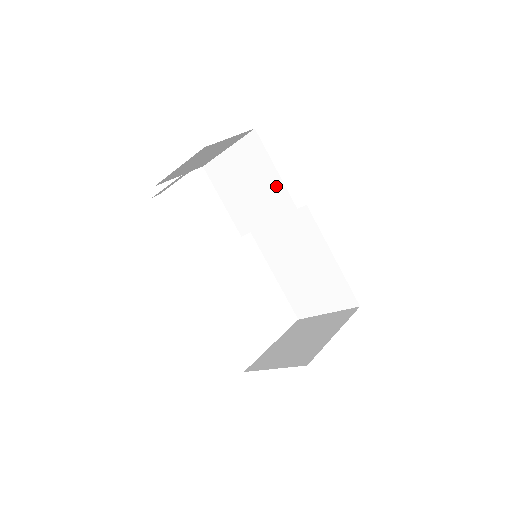
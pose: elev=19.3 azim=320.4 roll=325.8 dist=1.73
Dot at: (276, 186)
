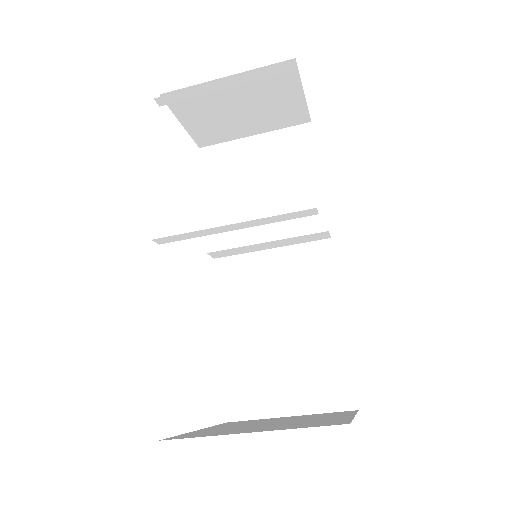
Dot at: (308, 194)
